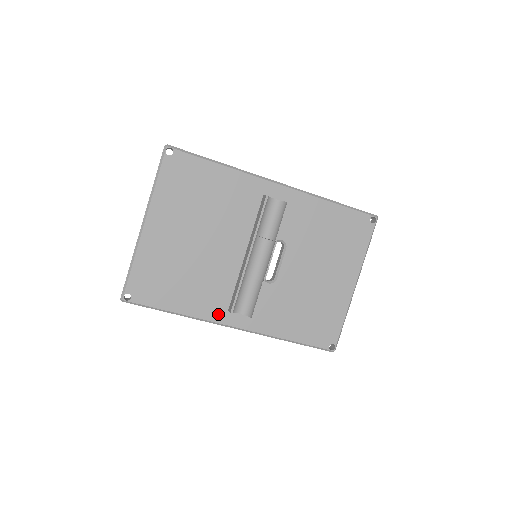
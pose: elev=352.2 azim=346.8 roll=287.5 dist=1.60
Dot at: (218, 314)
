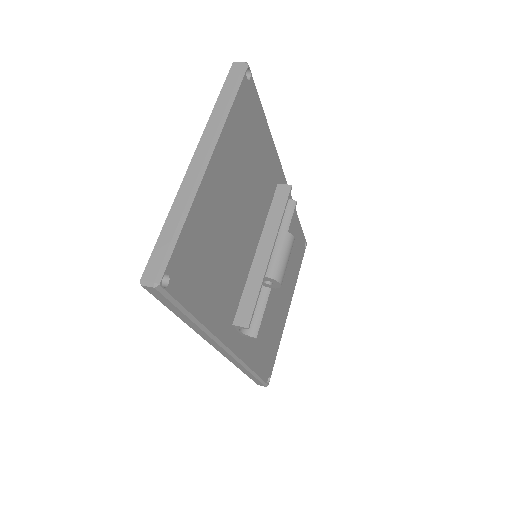
Dot at: (225, 329)
